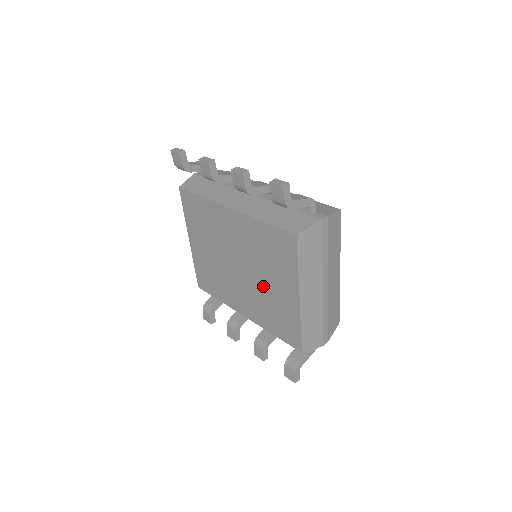
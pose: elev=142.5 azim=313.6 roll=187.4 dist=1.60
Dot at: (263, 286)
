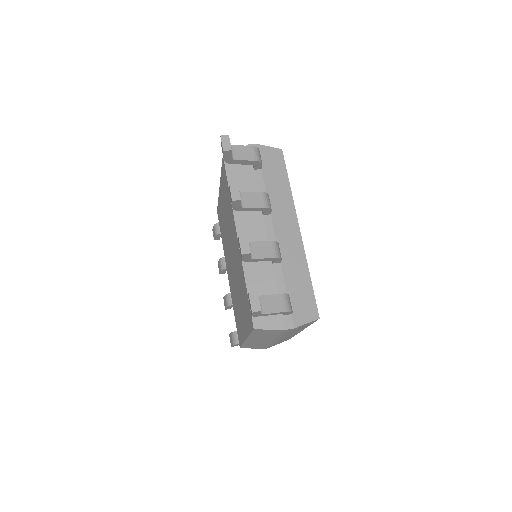
Dot at: (237, 295)
